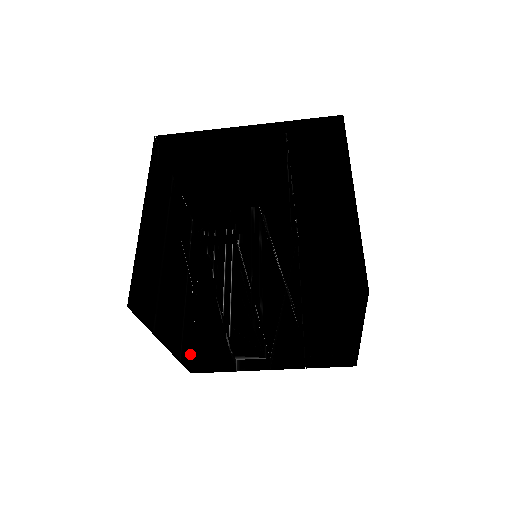
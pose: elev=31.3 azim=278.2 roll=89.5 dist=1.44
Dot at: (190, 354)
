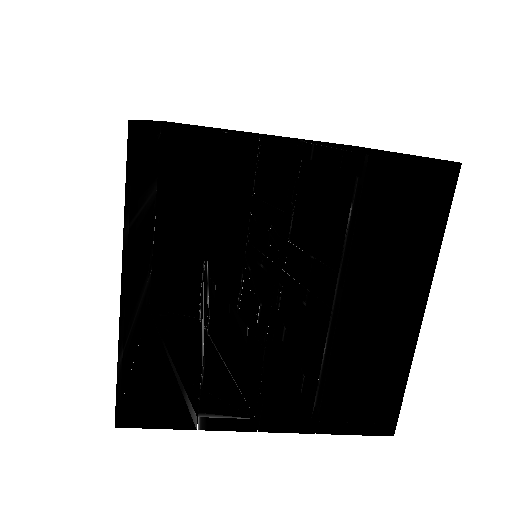
Dot at: (120, 399)
